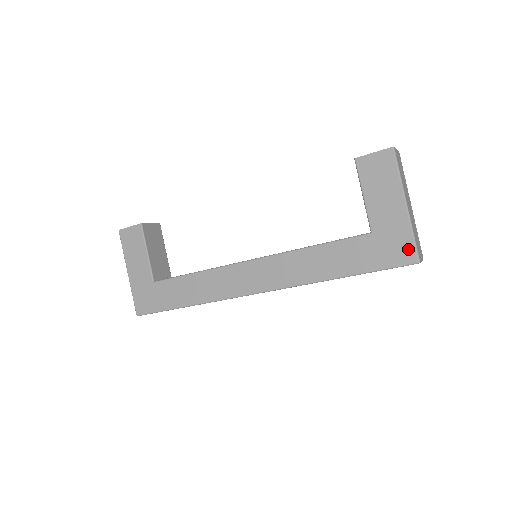
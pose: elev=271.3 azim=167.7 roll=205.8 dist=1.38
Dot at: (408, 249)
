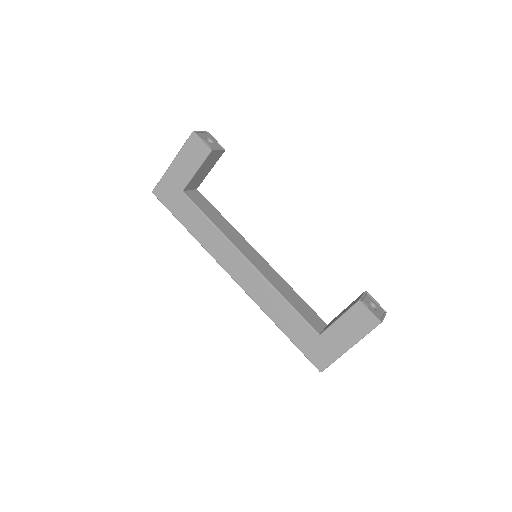
Dot at: (324, 362)
